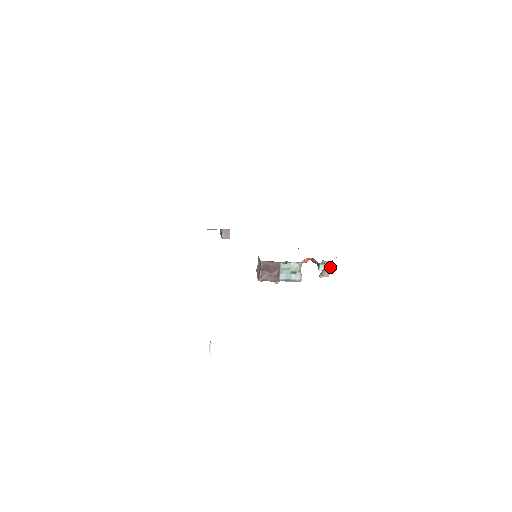
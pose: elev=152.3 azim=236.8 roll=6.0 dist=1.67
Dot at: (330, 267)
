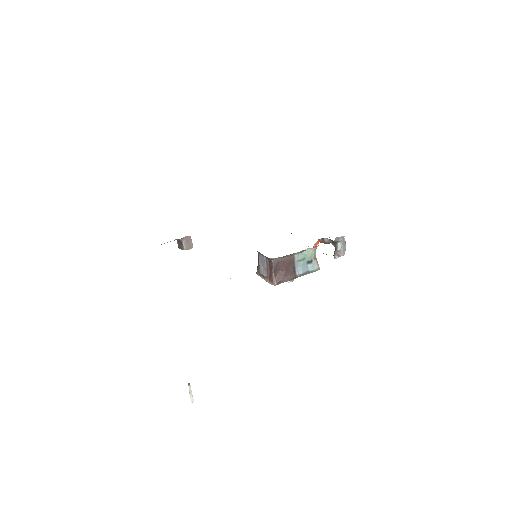
Dot at: (344, 243)
